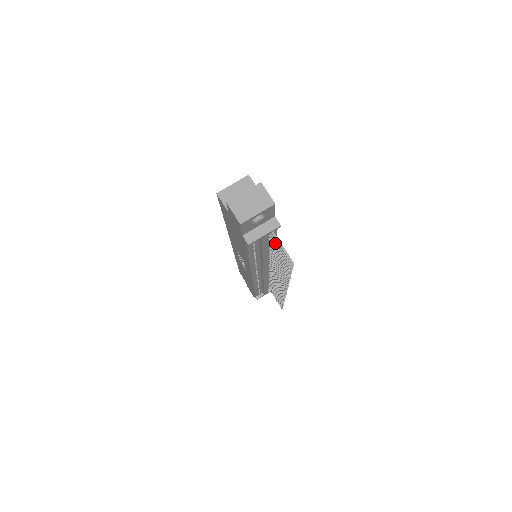
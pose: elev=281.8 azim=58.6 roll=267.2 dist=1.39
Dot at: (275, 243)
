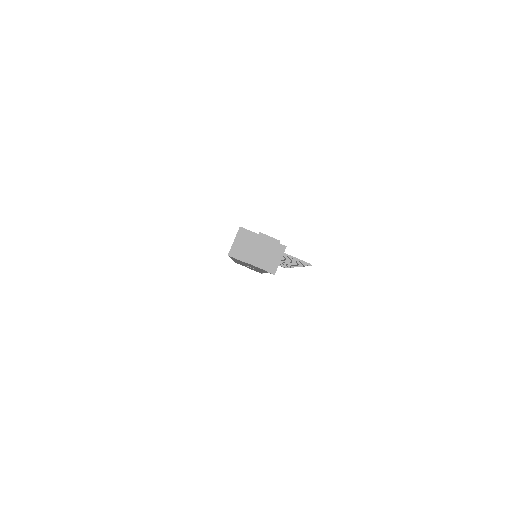
Dot at: (285, 256)
